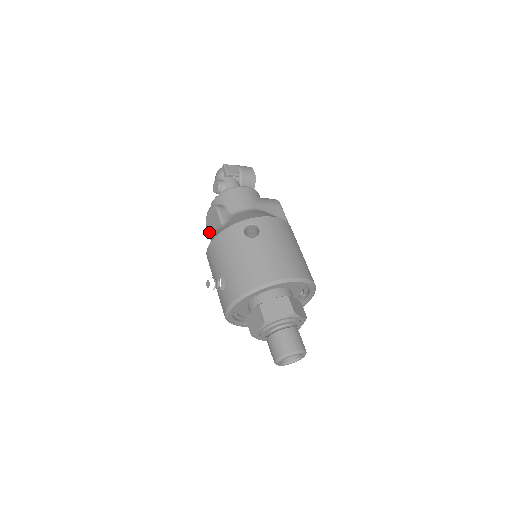
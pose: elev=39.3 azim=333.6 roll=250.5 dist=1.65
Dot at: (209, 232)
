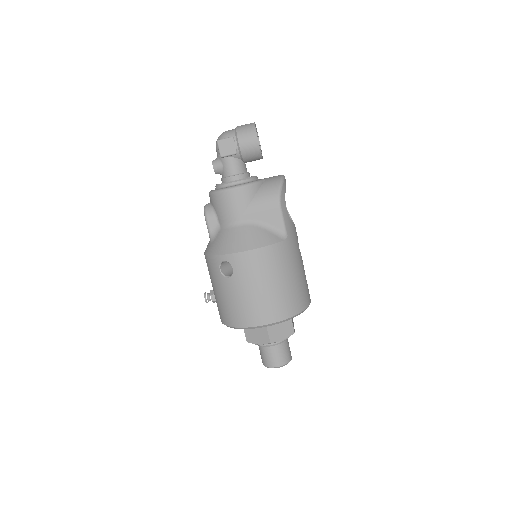
Dot at: occluded
